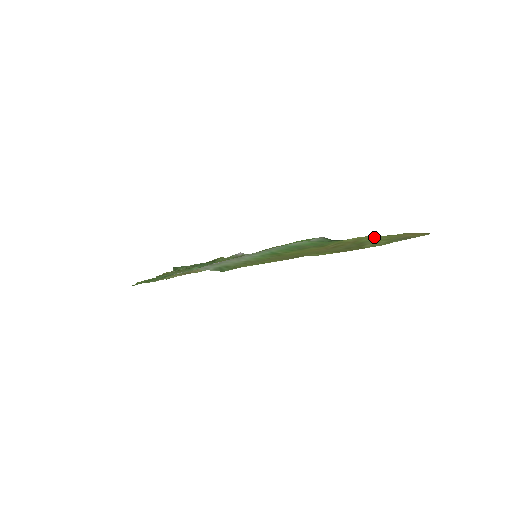
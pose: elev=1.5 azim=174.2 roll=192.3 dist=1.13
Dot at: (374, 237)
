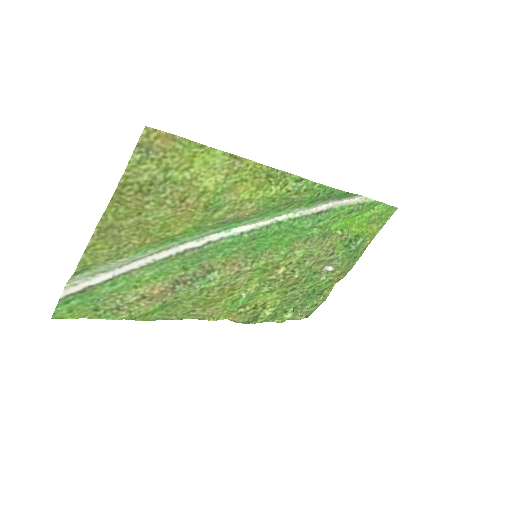
Dot at: (190, 166)
